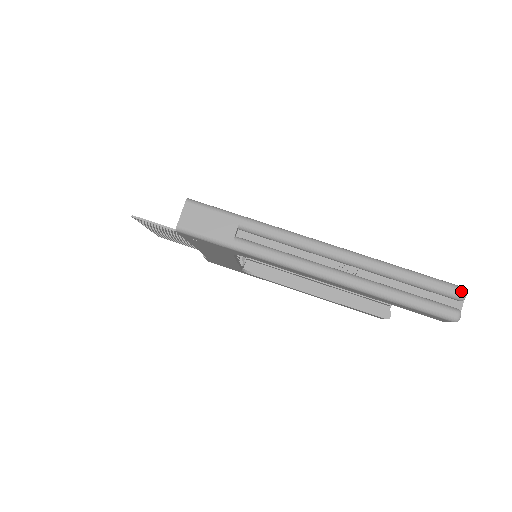
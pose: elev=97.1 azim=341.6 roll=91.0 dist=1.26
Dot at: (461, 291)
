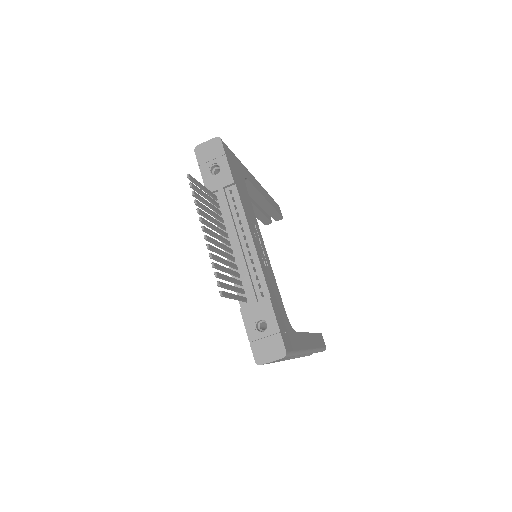
Dot at: occluded
